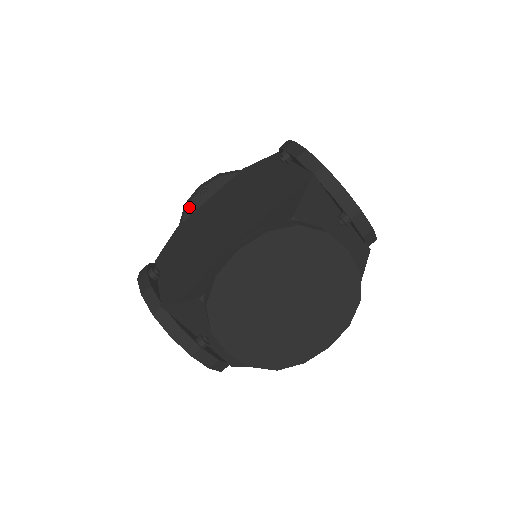
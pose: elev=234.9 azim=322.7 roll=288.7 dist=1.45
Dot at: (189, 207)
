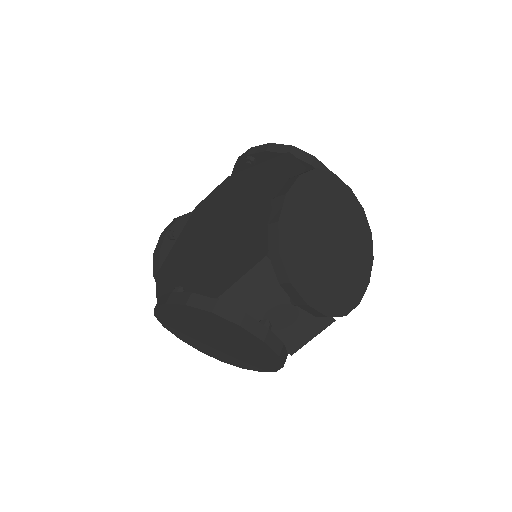
Dot at: (237, 166)
